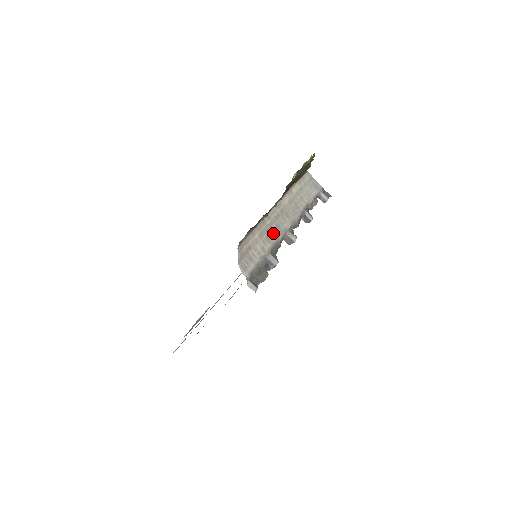
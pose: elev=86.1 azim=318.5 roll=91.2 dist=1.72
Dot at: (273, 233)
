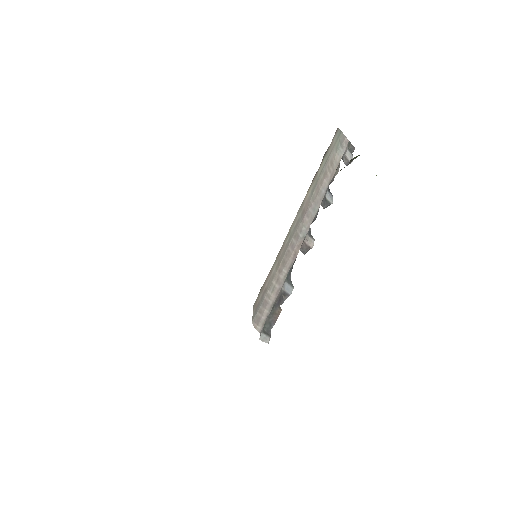
Dot at: (290, 250)
